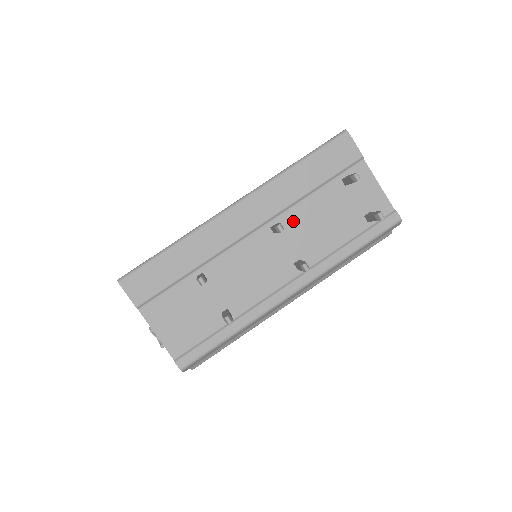
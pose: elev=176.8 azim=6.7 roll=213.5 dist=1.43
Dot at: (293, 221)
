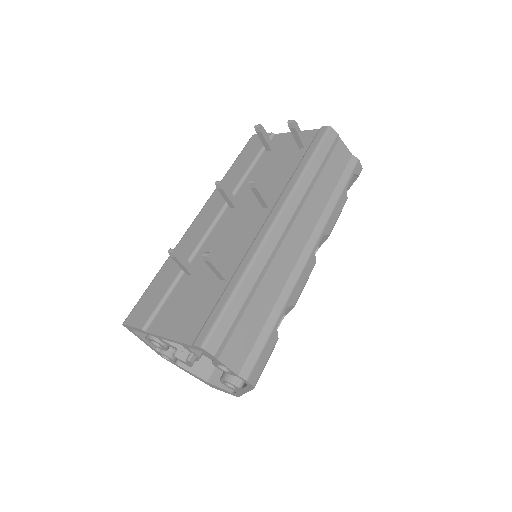
Dot at: (246, 192)
